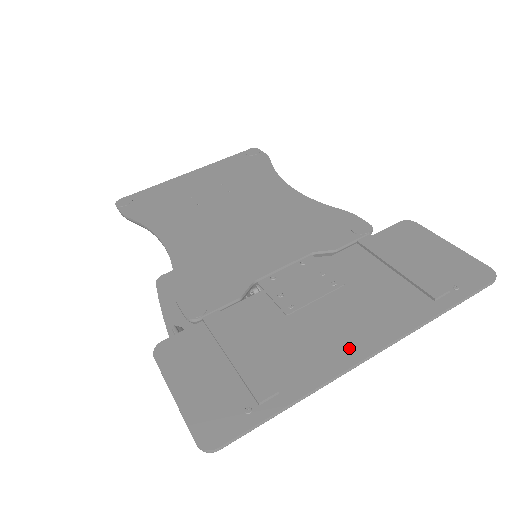
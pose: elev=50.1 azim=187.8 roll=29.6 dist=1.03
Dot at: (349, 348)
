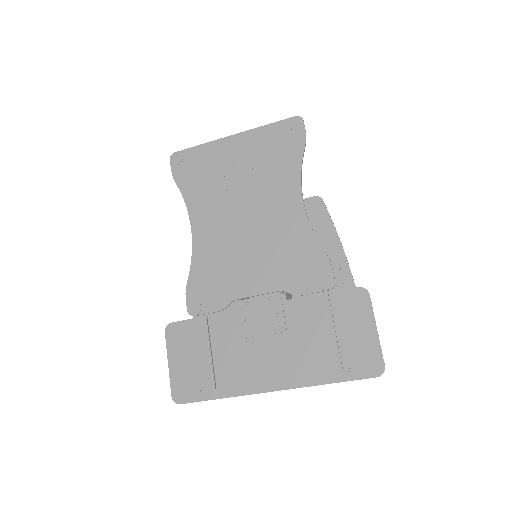
Dot at: (263, 381)
